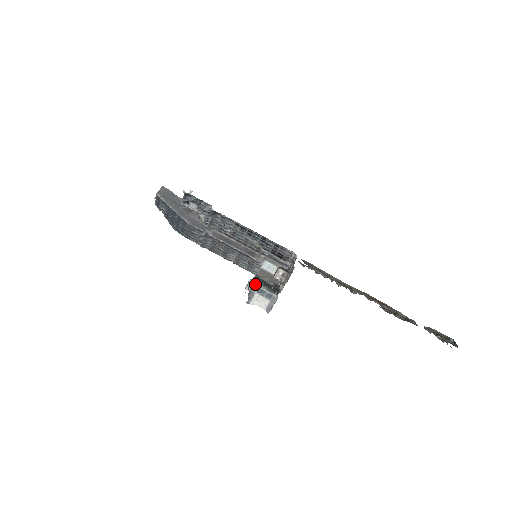
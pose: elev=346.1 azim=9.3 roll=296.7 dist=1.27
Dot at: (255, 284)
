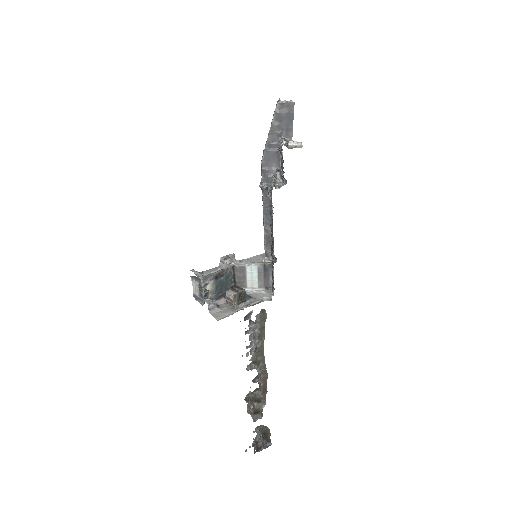
Dot at: (202, 281)
